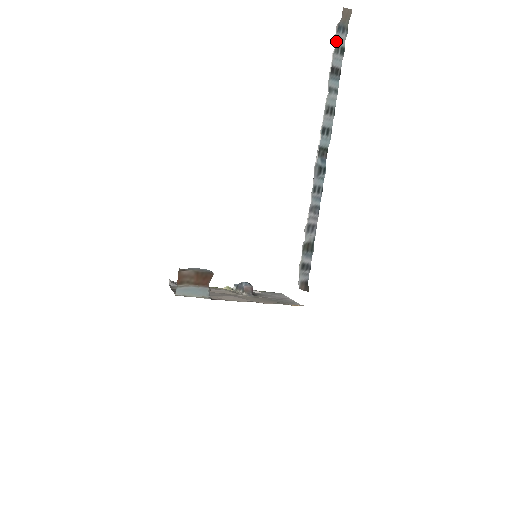
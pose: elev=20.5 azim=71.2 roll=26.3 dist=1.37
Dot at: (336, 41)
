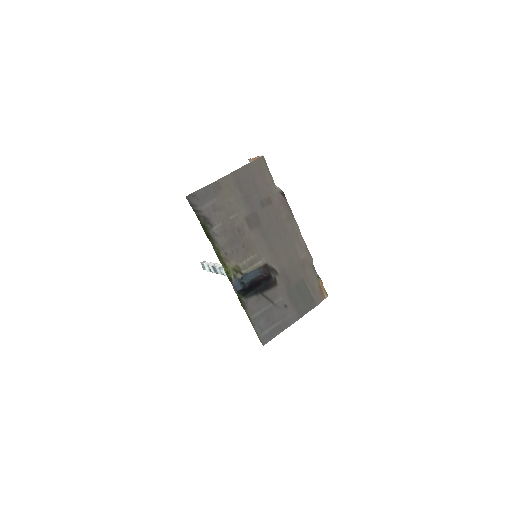
Dot at: (206, 265)
